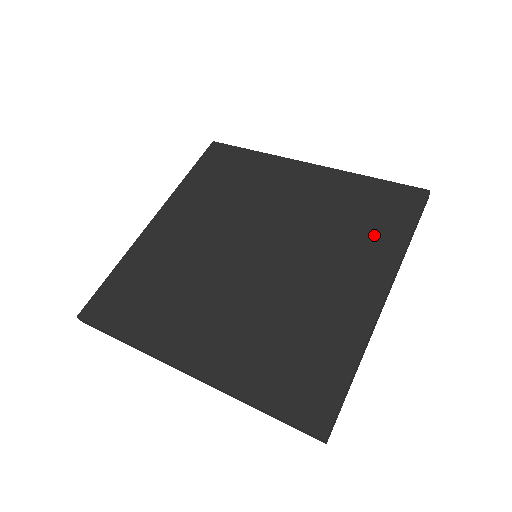
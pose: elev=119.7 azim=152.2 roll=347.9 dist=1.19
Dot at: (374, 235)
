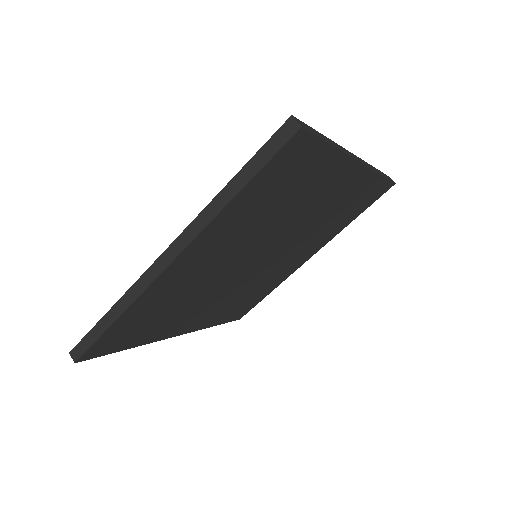
Dot at: occluded
